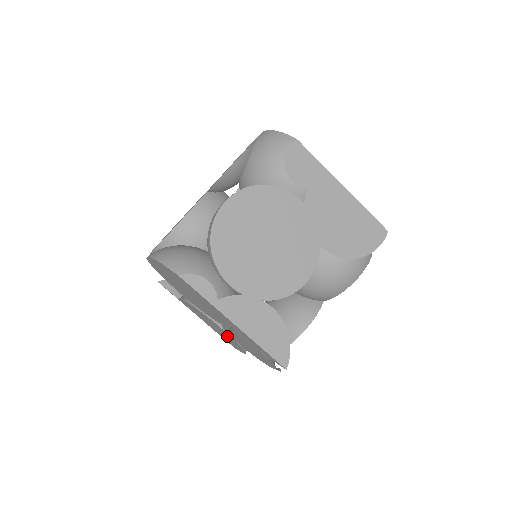
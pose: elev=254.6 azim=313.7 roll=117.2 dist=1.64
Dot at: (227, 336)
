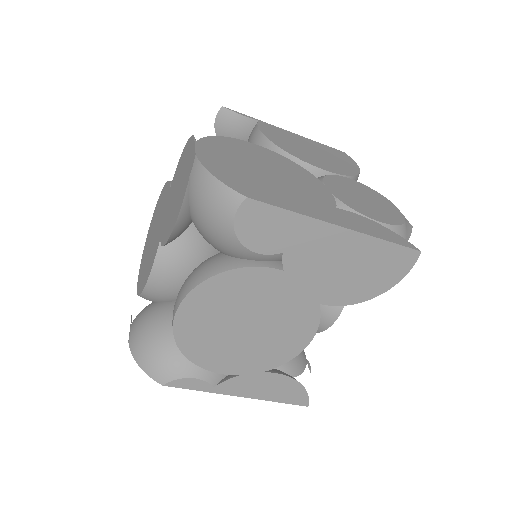
Dot at: occluded
